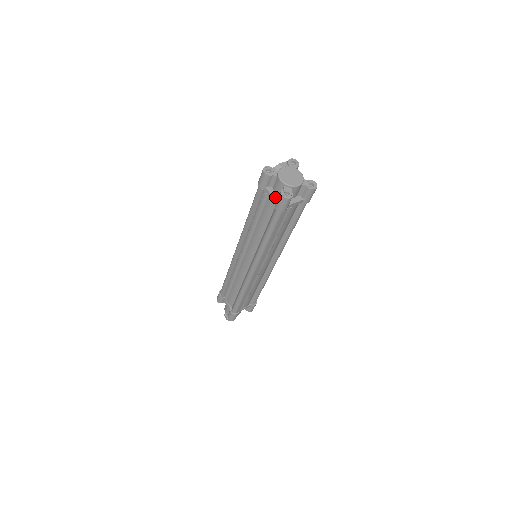
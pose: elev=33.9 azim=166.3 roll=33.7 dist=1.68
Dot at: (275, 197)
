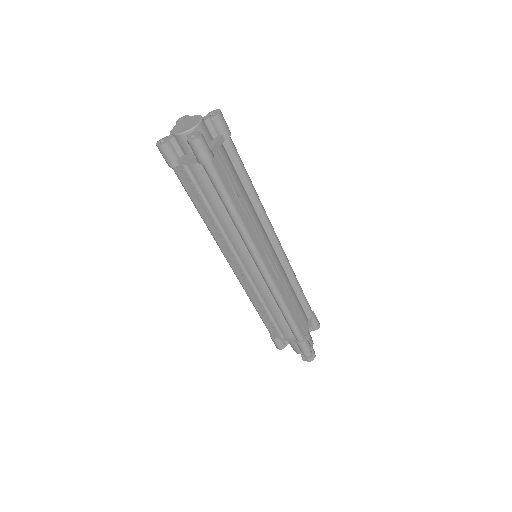
Dot at: (192, 157)
